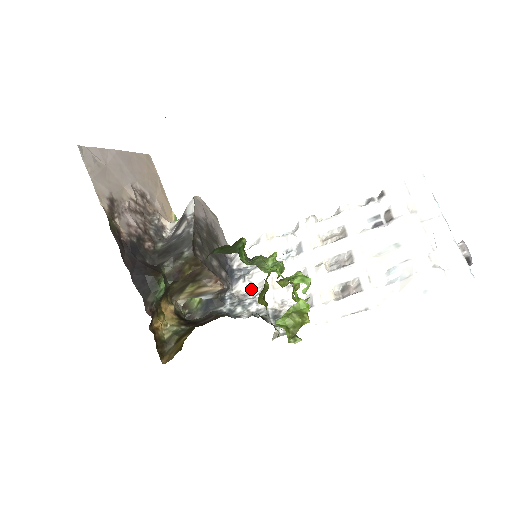
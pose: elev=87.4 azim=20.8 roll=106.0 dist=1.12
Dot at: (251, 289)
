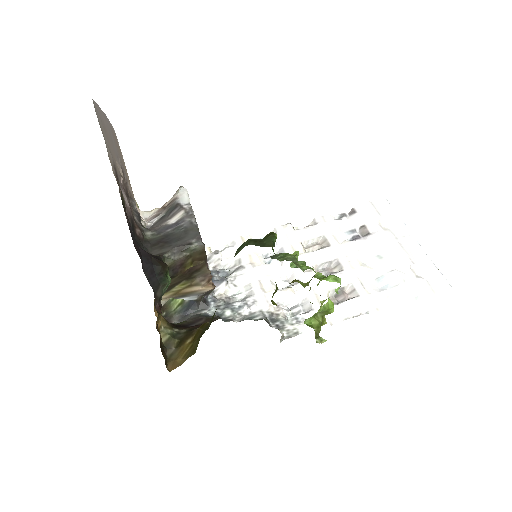
Dot at: (235, 292)
